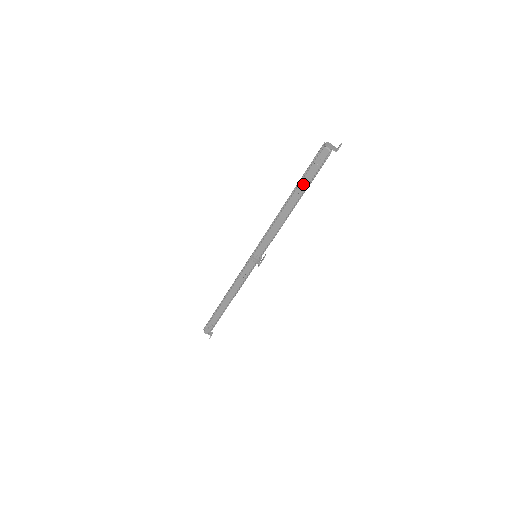
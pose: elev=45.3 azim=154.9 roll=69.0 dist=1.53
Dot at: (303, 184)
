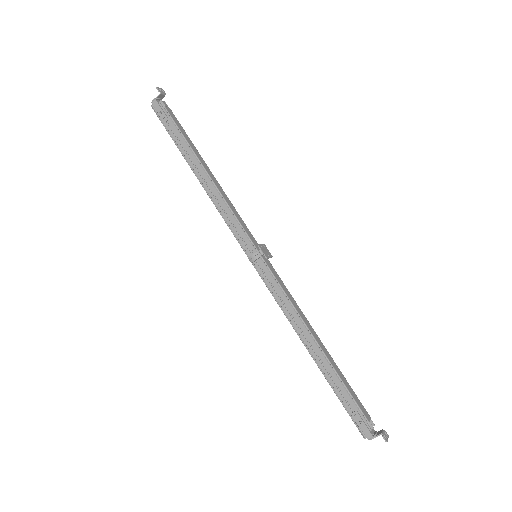
Dot at: (182, 145)
